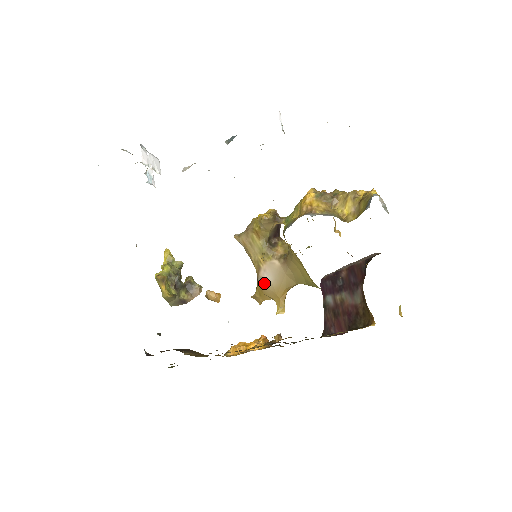
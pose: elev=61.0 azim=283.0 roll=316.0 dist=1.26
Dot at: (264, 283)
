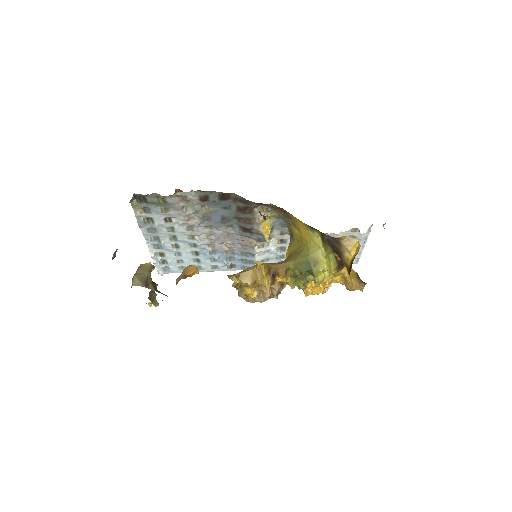
Dot at: occluded
